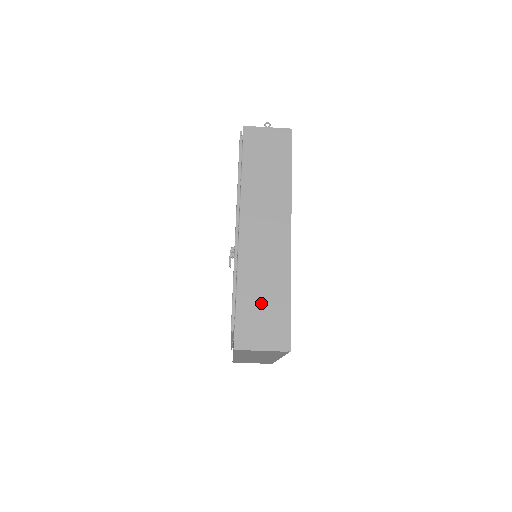
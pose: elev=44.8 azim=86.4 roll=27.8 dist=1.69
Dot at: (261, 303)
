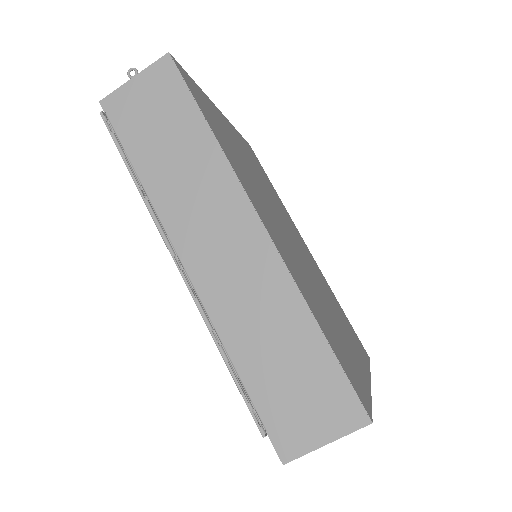
Dot at: (282, 368)
